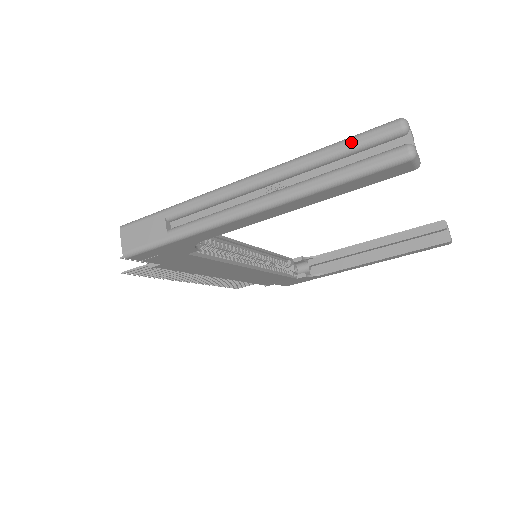
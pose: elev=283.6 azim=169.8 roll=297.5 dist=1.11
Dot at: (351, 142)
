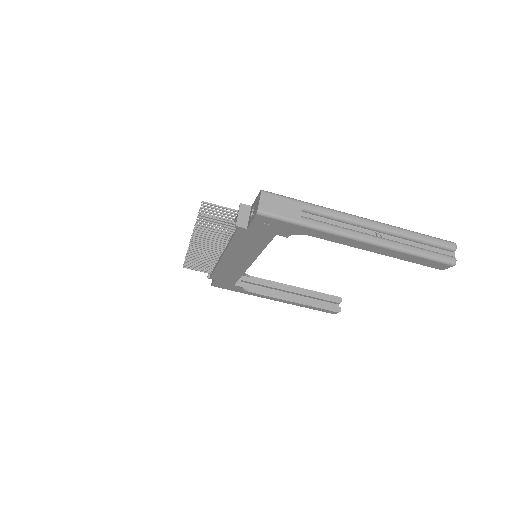
Dot at: (431, 239)
